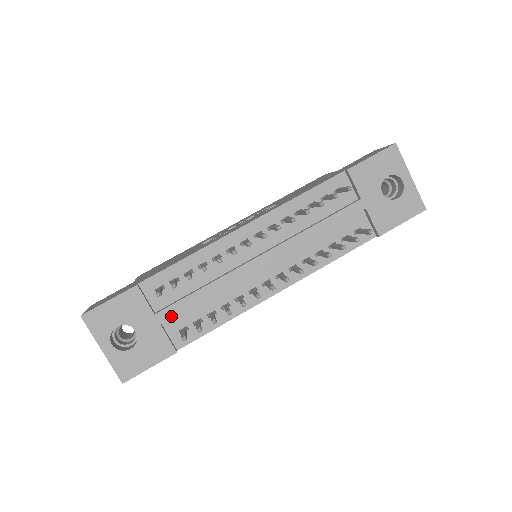
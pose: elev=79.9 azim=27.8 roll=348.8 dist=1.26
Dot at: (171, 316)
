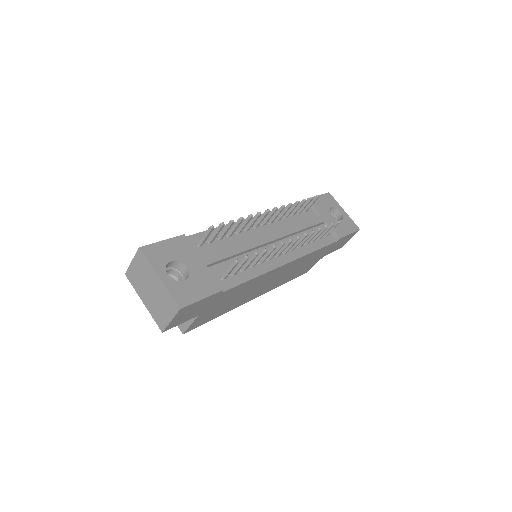
Dot at: (214, 261)
